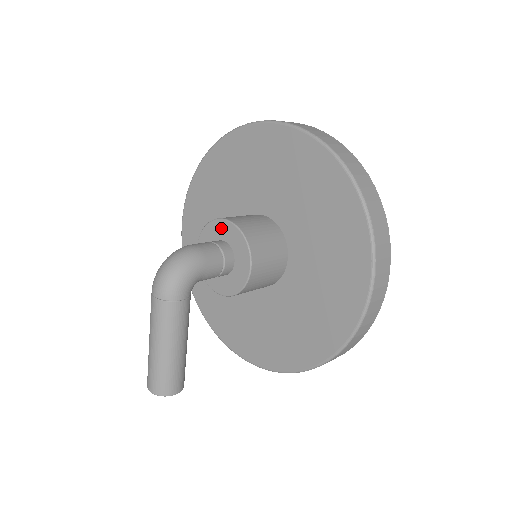
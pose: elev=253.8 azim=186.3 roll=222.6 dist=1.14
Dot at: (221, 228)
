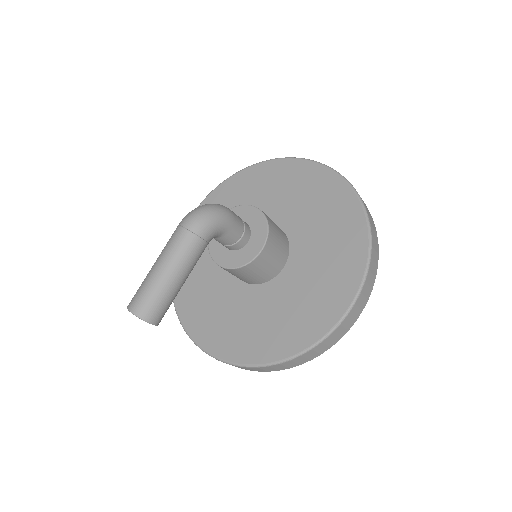
Dot at: (247, 212)
